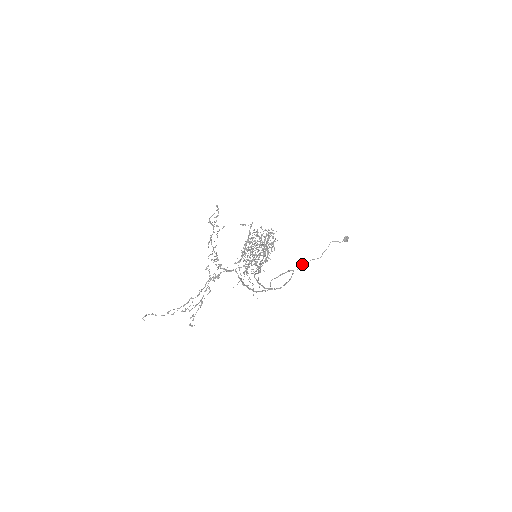
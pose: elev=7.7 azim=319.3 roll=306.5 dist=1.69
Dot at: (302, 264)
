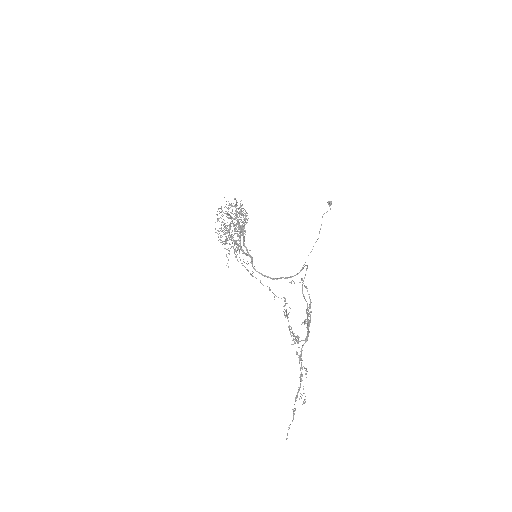
Dot at: occluded
